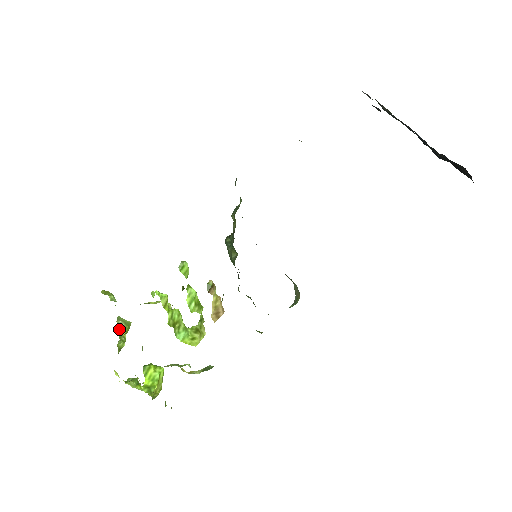
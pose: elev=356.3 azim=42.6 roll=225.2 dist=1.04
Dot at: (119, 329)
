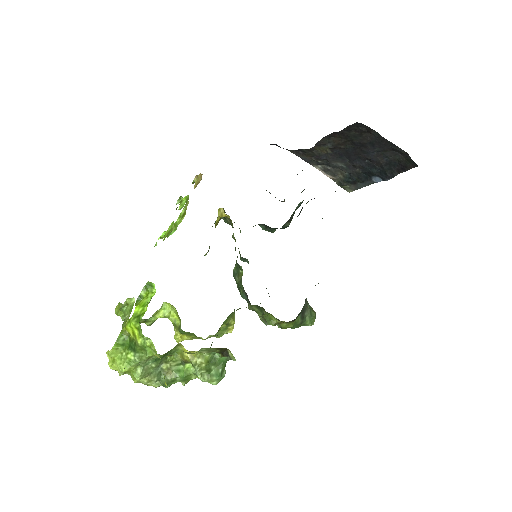
Dot at: (123, 324)
